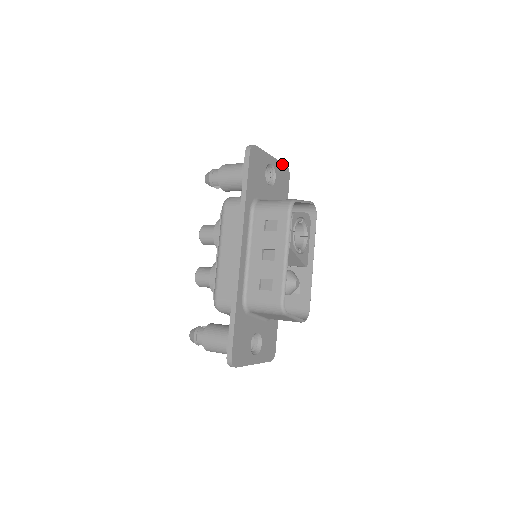
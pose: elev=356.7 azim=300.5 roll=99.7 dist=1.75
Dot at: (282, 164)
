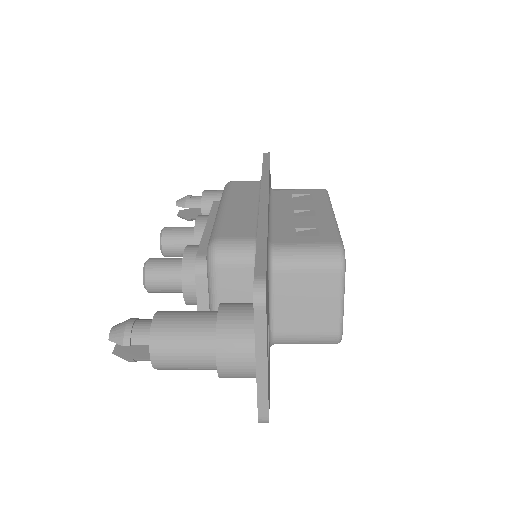
Dot at: occluded
